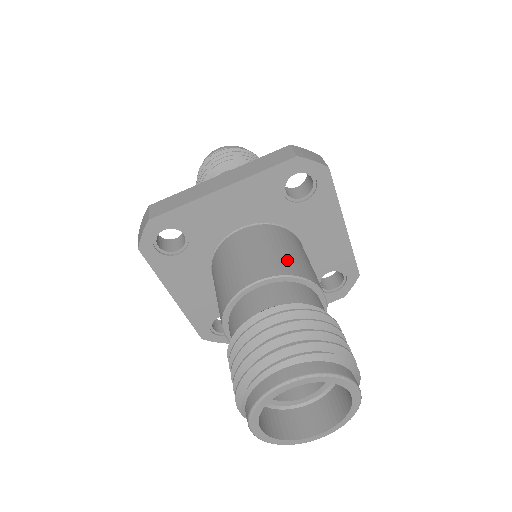
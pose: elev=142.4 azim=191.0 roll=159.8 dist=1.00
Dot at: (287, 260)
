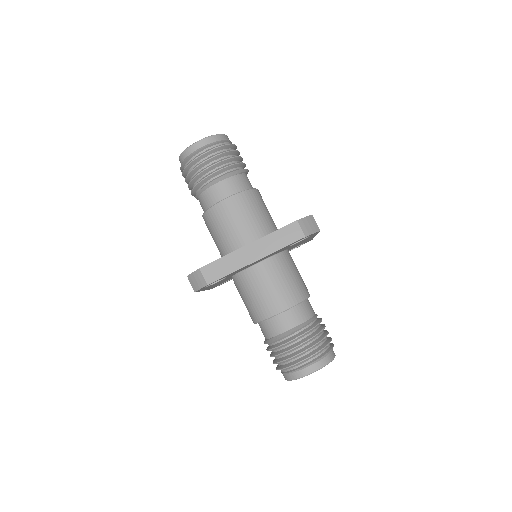
Dot at: (294, 289)
